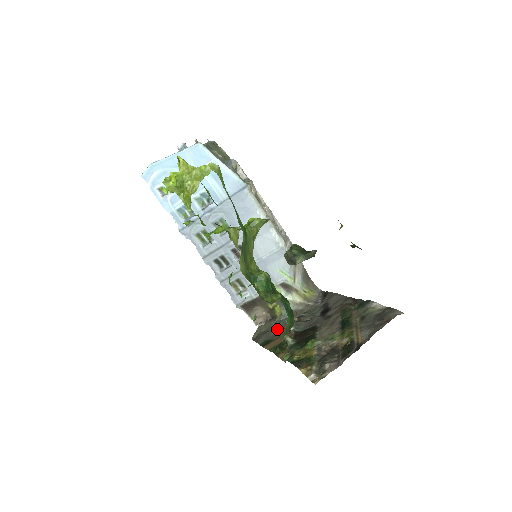
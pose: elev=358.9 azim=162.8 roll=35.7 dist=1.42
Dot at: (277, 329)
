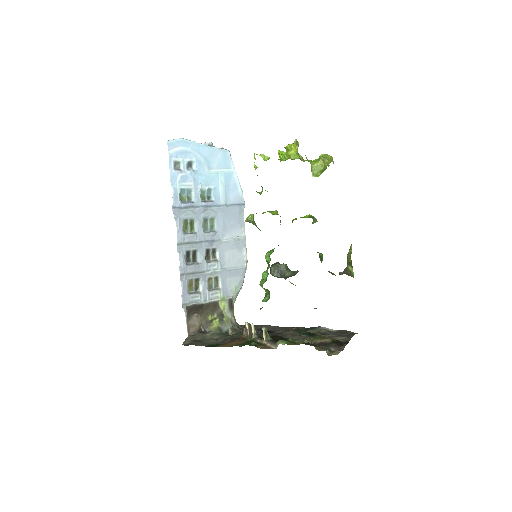
Dot at: (217, 339)
